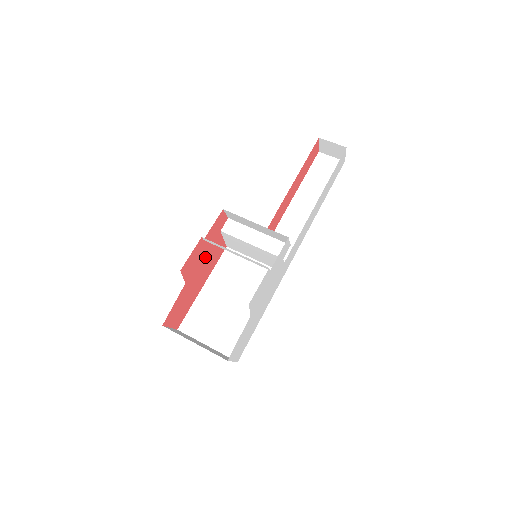
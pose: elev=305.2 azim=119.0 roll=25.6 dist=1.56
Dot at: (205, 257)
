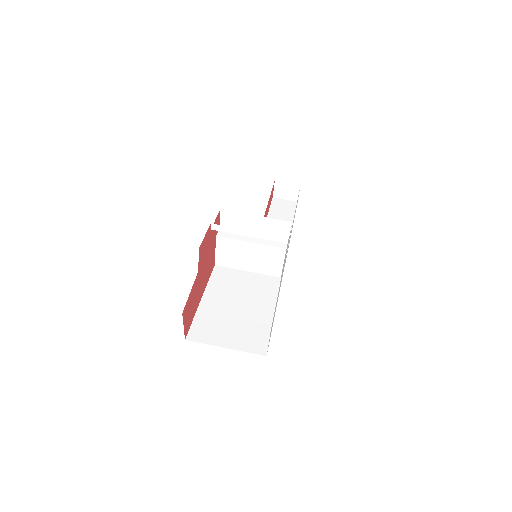
Dot at: (207, 257)
